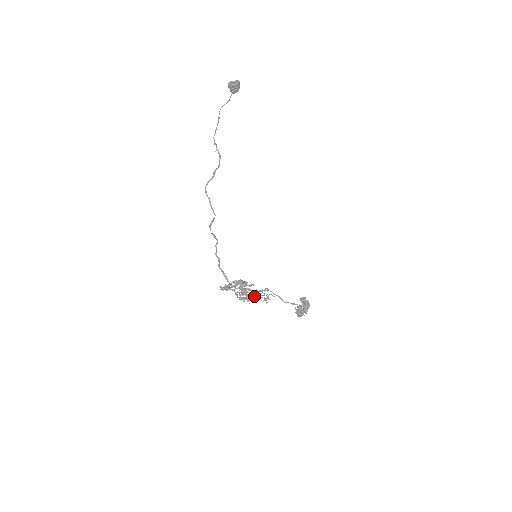
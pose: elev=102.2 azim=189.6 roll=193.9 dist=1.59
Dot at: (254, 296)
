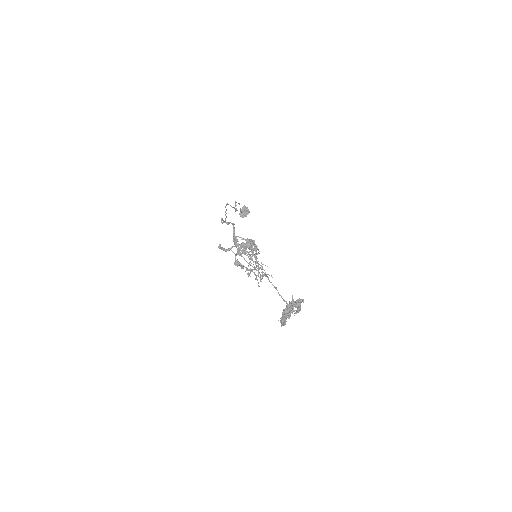
Dot at: occluded
